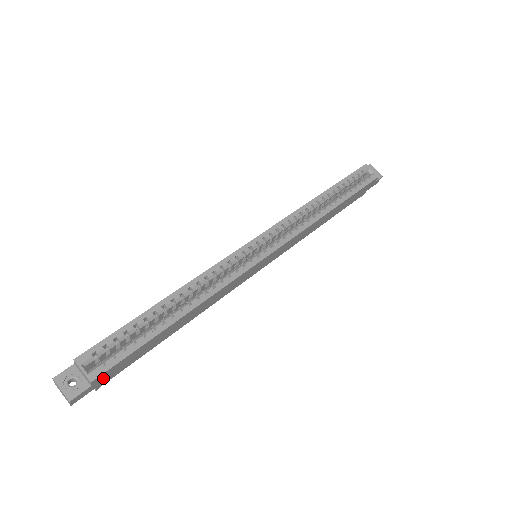
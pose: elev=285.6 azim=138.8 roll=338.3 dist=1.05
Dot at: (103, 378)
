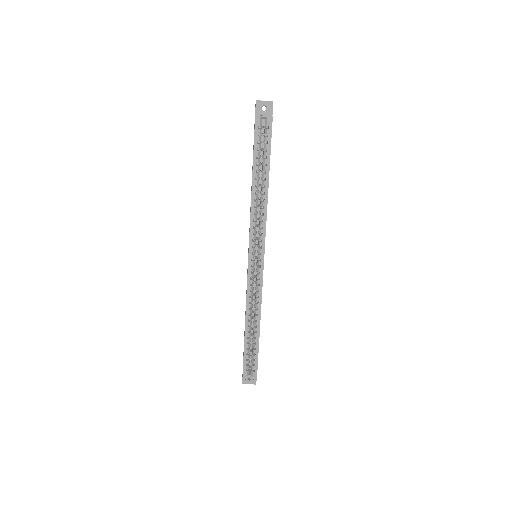
Dot at: occluded
